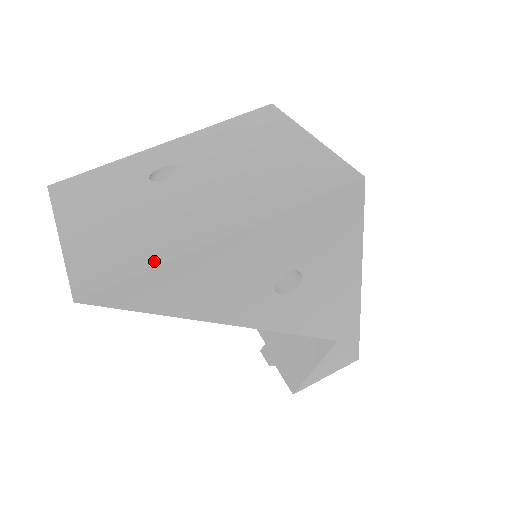
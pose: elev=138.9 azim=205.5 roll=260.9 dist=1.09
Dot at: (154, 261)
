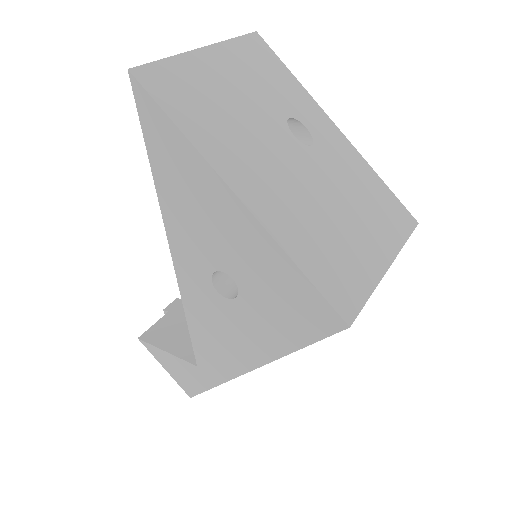
Dot at: (191, 133)
